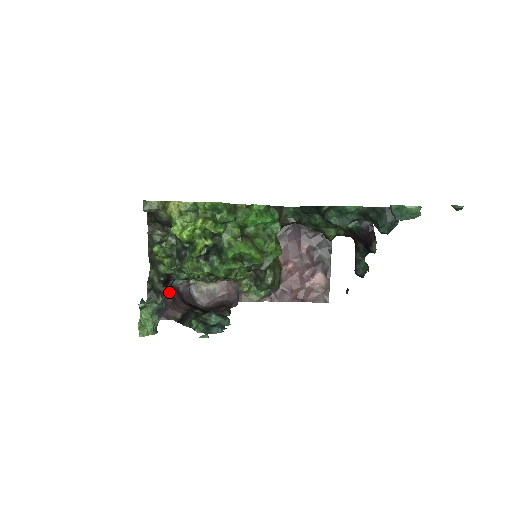
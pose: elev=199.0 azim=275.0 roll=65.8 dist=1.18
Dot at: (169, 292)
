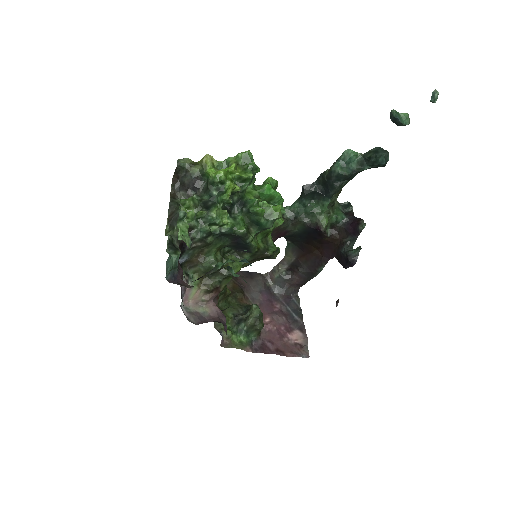
Dot at: (179, 265)
